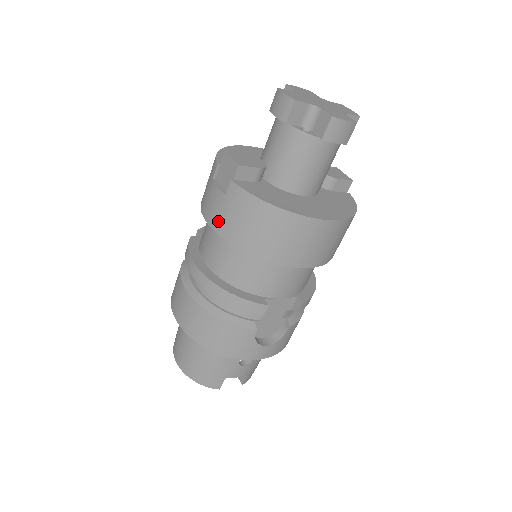
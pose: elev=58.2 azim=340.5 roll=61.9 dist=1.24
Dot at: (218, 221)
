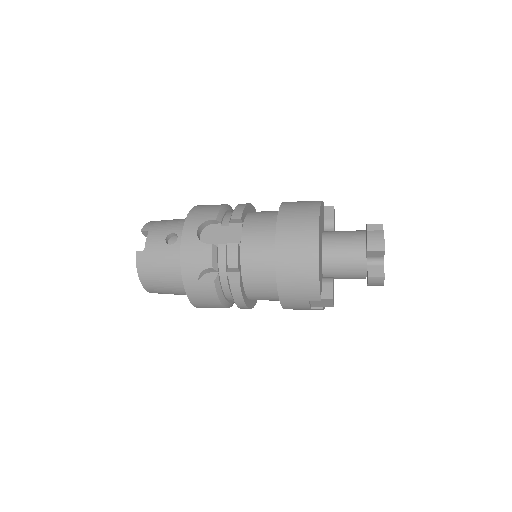
Dot at: occluded
